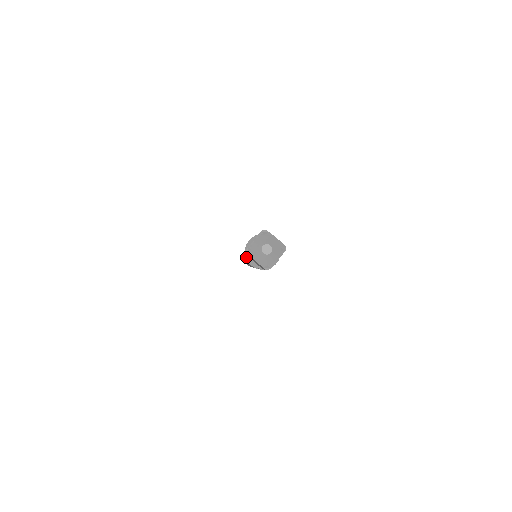
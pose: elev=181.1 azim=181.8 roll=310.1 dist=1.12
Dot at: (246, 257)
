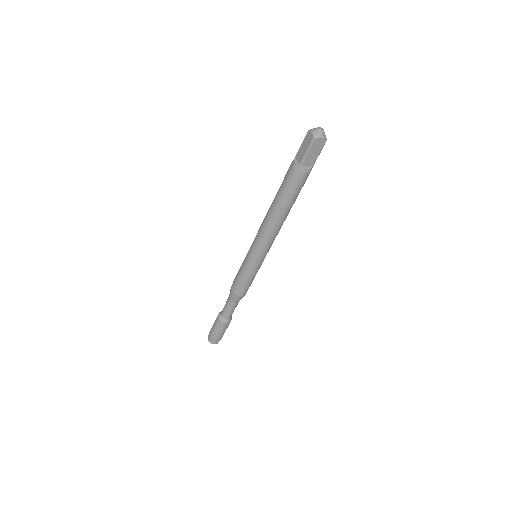
Dot at: (301, 170)
